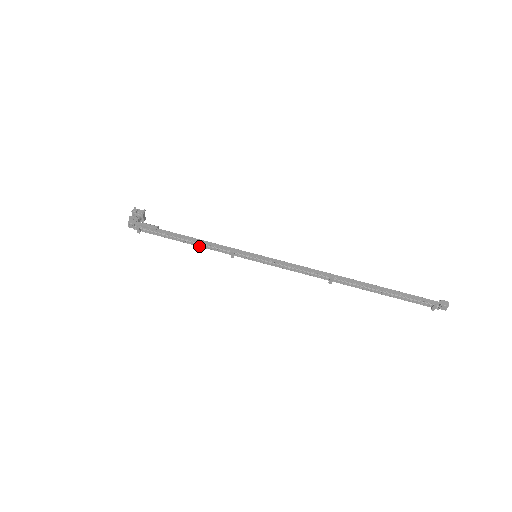
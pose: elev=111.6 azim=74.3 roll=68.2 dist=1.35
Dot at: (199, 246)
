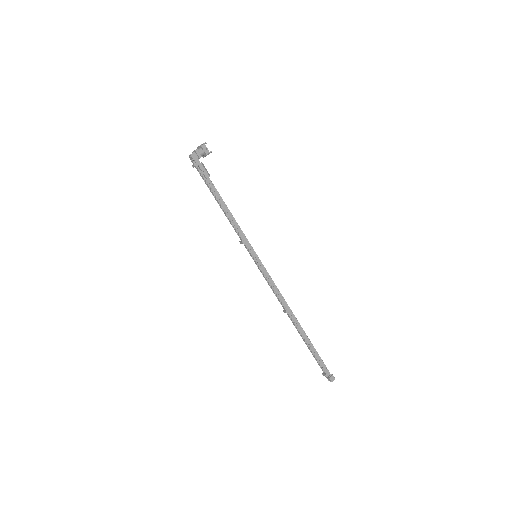
Dot at: (226, 215)
